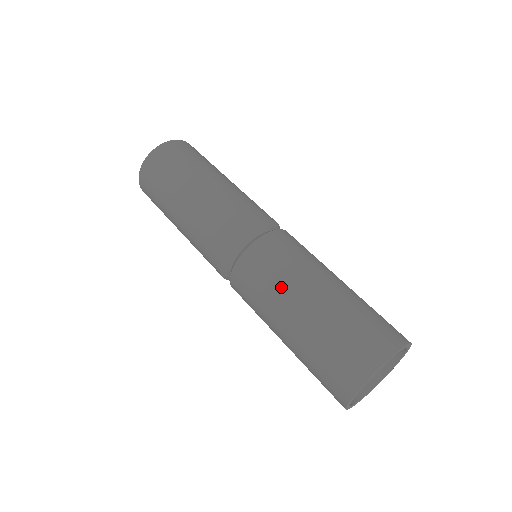
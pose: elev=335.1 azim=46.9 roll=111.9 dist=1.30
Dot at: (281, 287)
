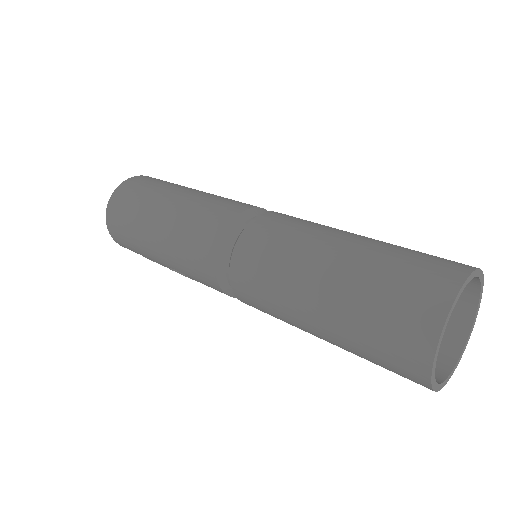
Dot at: (312, 232)
